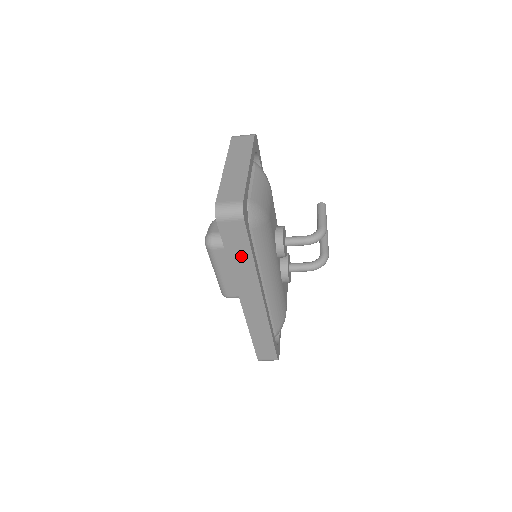
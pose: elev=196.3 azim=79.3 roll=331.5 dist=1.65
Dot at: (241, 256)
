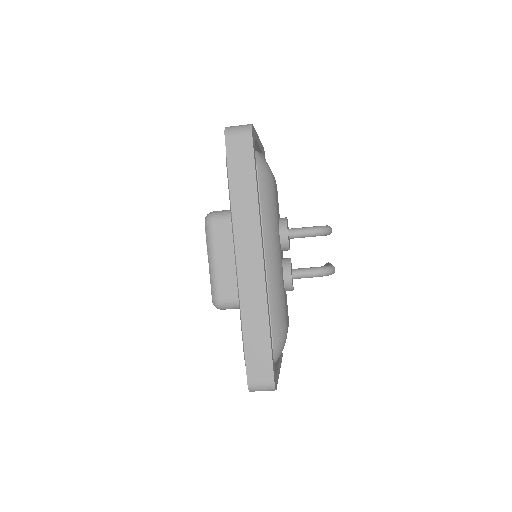
Dot at: (244, 185)
